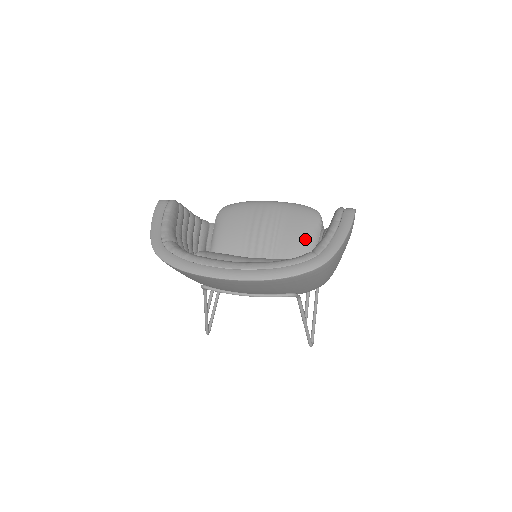
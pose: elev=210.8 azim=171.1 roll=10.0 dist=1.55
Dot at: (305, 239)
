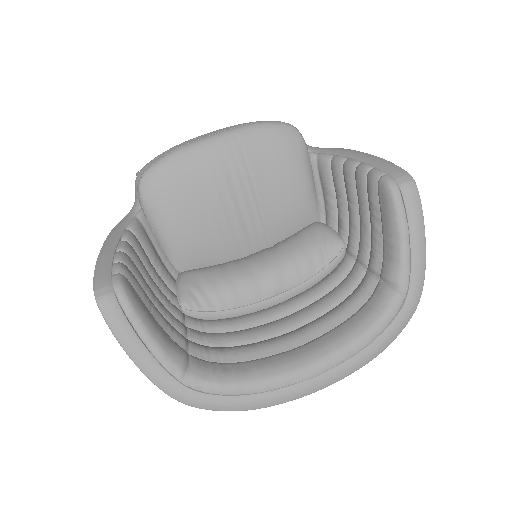
Dot at: (301, 190)
